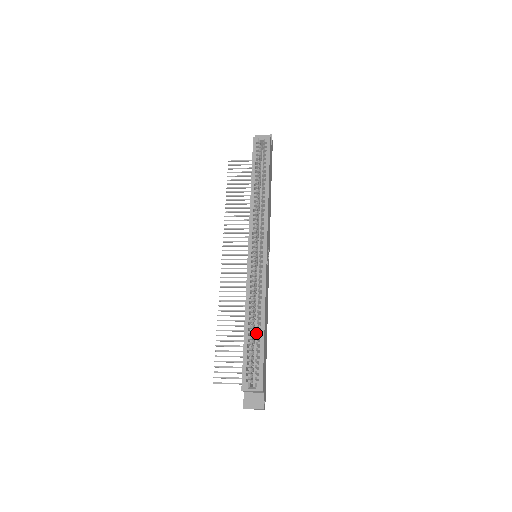
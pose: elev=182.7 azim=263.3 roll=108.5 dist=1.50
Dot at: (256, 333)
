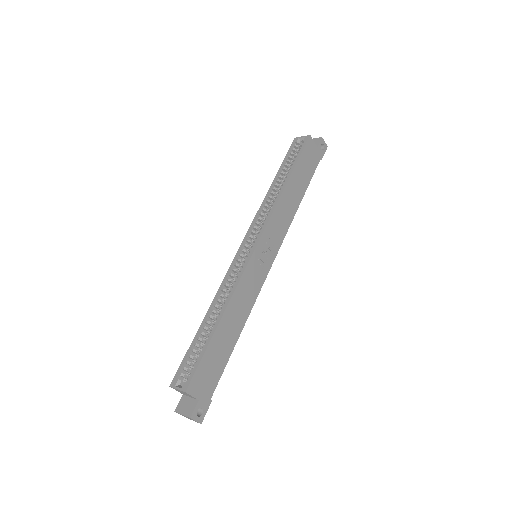
Dot at: (210, 330)
